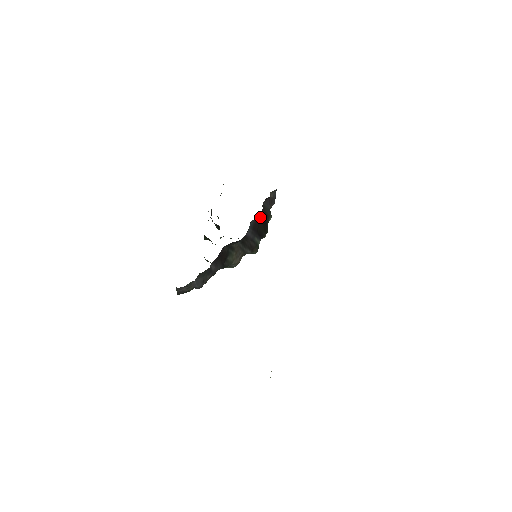
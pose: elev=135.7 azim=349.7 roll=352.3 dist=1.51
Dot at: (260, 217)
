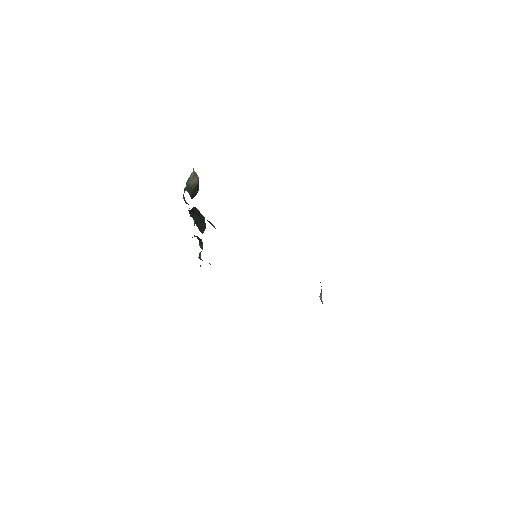
Dot at: occluded
